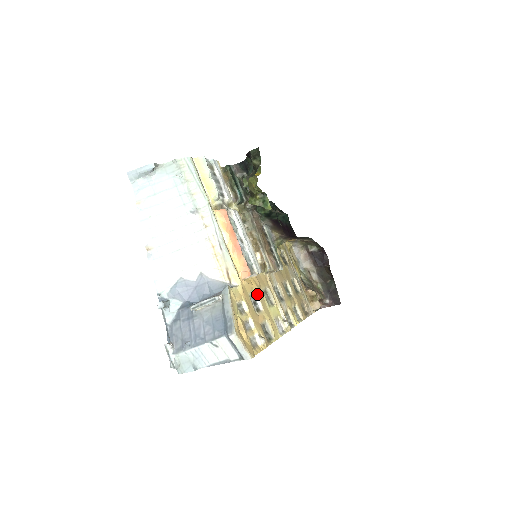
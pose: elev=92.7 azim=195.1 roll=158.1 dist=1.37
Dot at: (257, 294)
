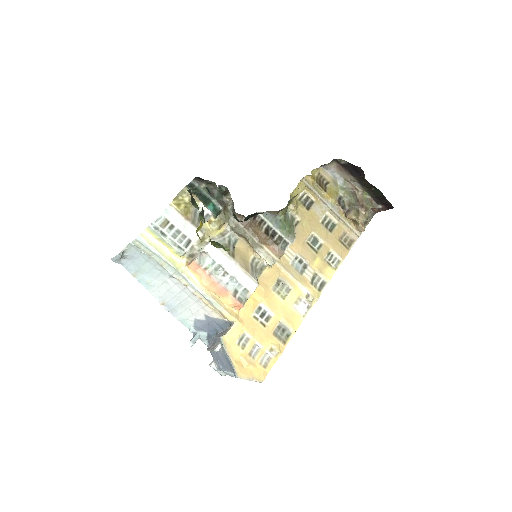
Dot at: (263, 304)
